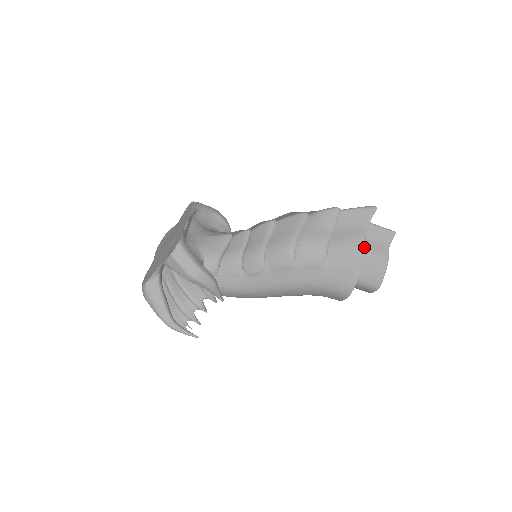
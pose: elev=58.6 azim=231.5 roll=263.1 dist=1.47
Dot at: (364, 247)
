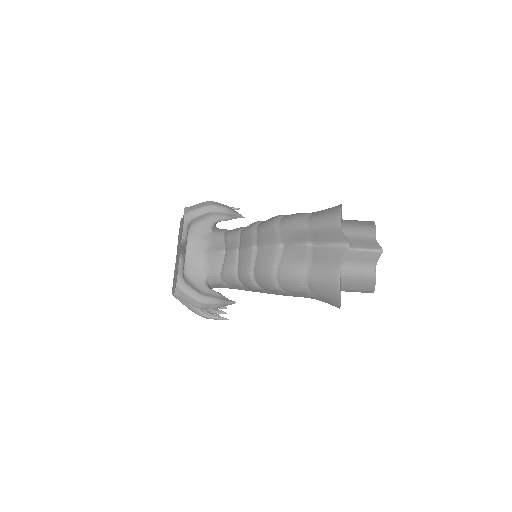
Dot at: (339, 286)
